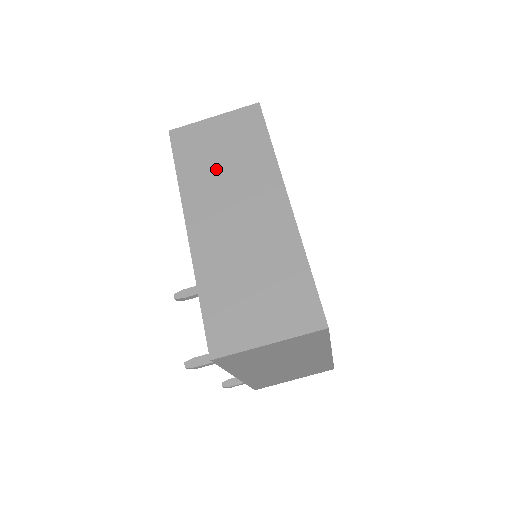
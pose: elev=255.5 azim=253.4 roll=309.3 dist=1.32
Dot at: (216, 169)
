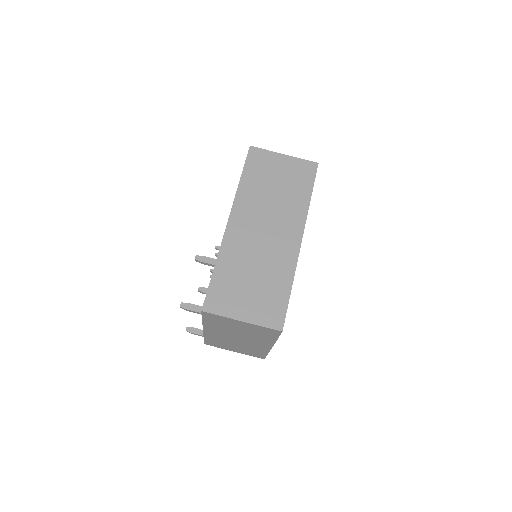
Dot at: (267, 191)
